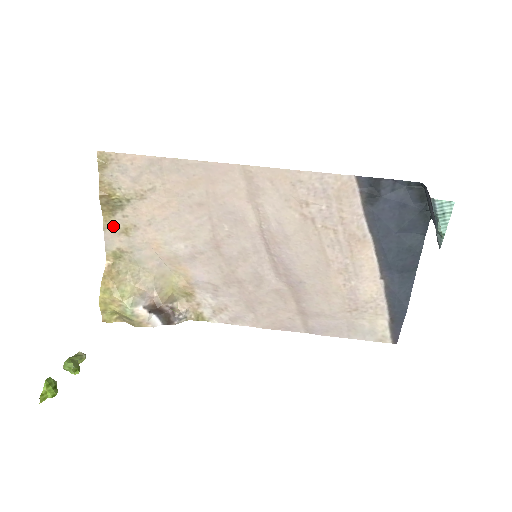
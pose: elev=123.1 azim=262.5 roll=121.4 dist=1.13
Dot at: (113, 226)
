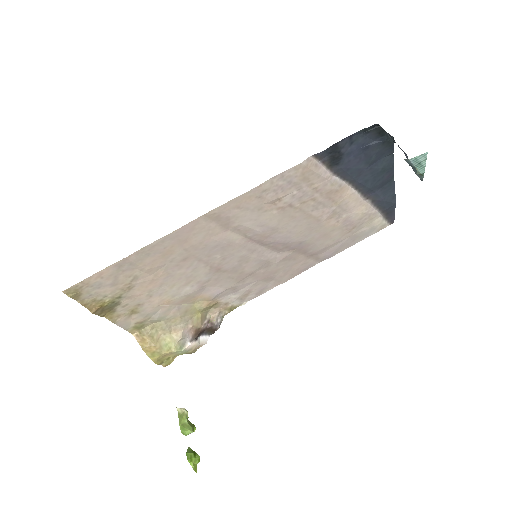
Dot at: (120, 316)
